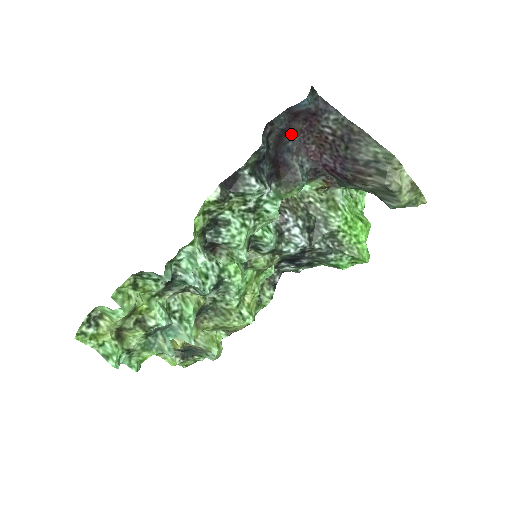
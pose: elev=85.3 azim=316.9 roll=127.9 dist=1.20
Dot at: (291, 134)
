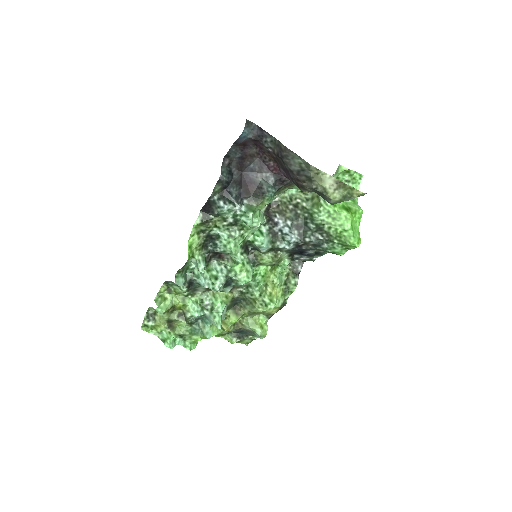
Dot at: (250, 158)
